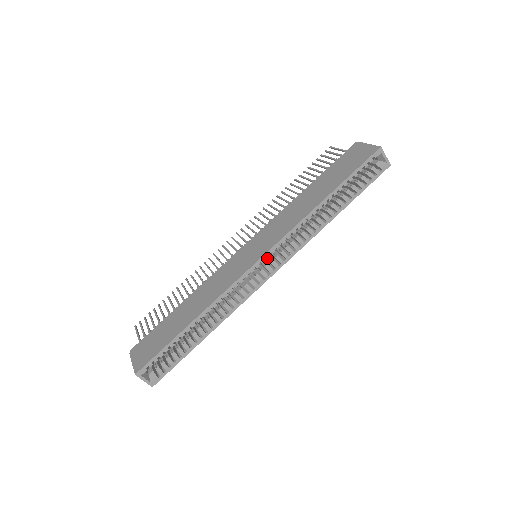
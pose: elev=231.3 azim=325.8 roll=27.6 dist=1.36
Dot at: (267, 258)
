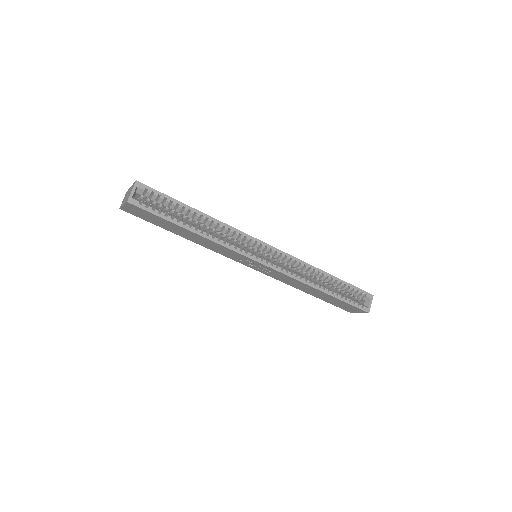
Dot at: (272, 251)
